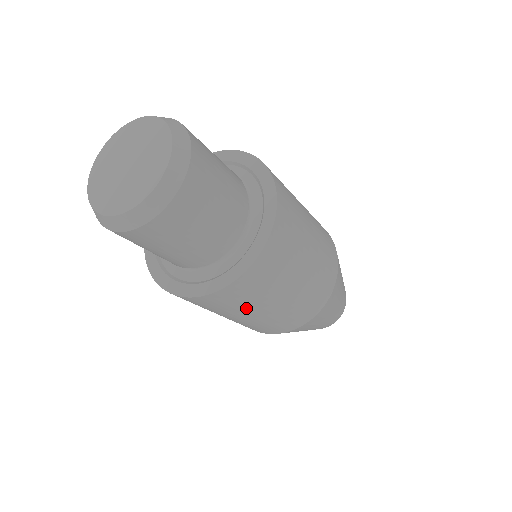
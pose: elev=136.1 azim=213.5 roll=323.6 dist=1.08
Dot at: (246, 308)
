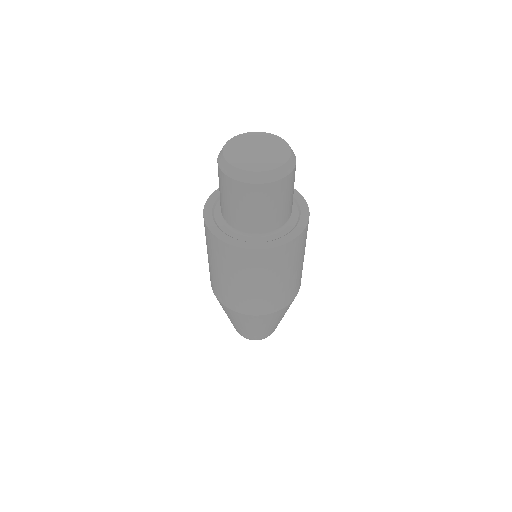
Dot at: (299, 258)
